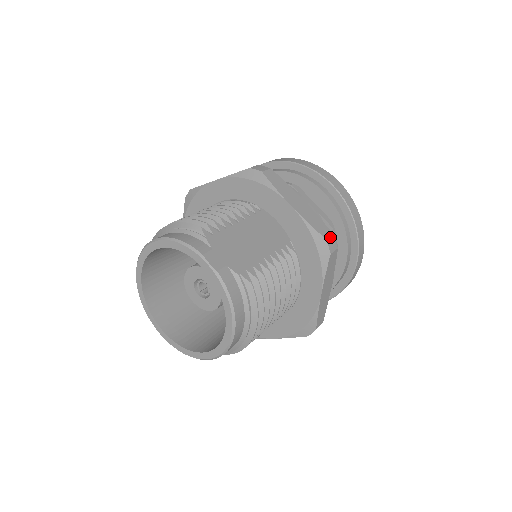
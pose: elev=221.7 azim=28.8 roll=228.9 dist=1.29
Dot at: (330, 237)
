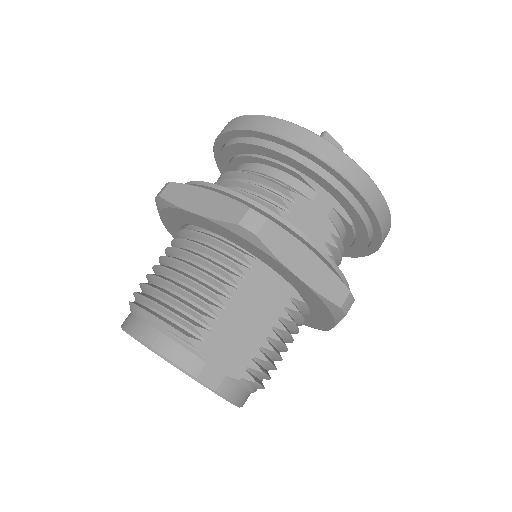
Dot at: (346, 299)
